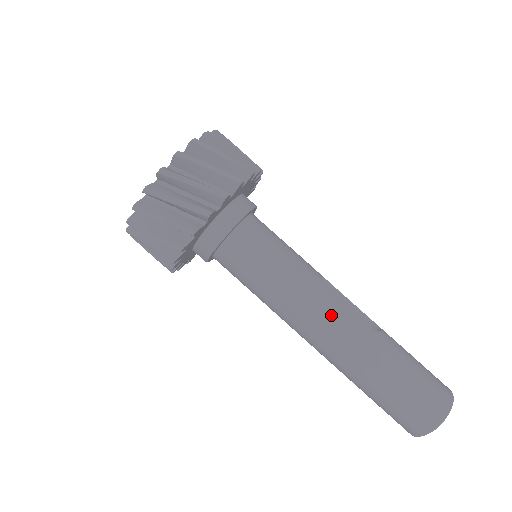
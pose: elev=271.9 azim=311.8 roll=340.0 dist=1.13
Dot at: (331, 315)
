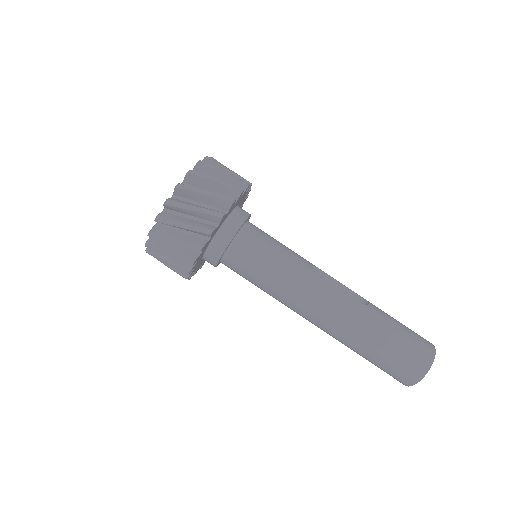
Dot at: (324, 298)
